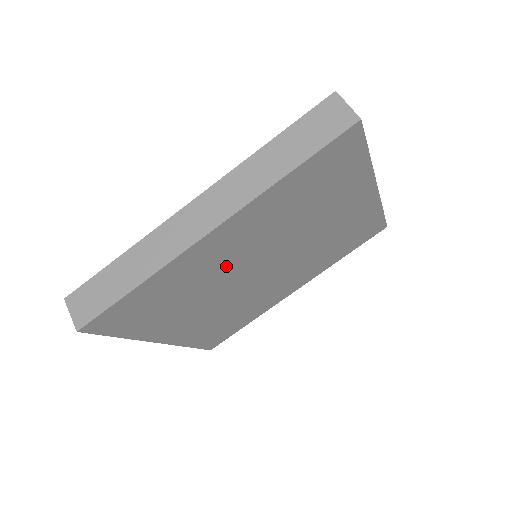
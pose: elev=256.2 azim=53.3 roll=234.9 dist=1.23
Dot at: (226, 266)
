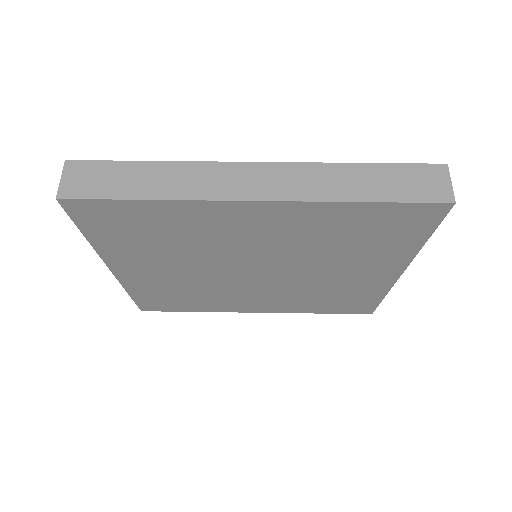
Dot at: (232, 244)
